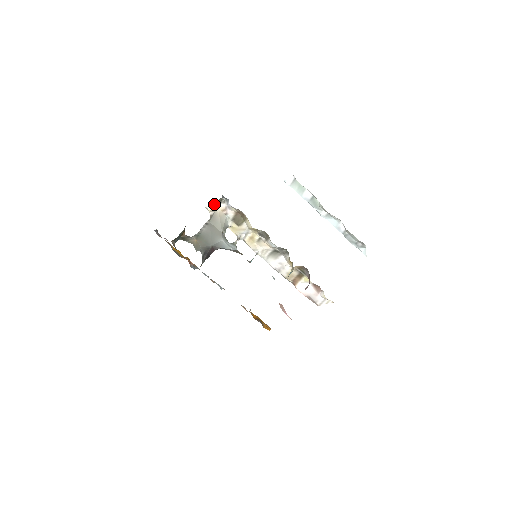
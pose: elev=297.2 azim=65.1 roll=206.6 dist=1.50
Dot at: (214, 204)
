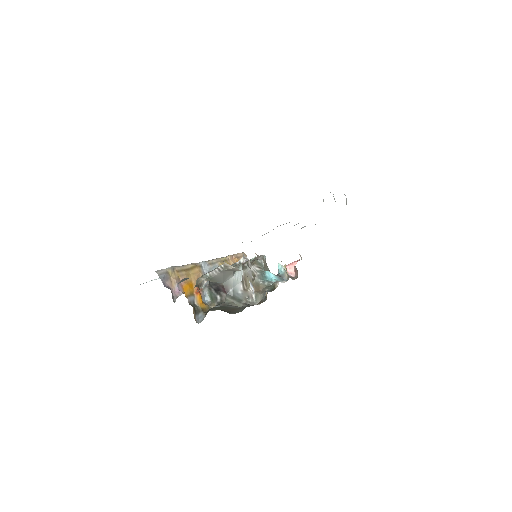
Dot at: occluded
